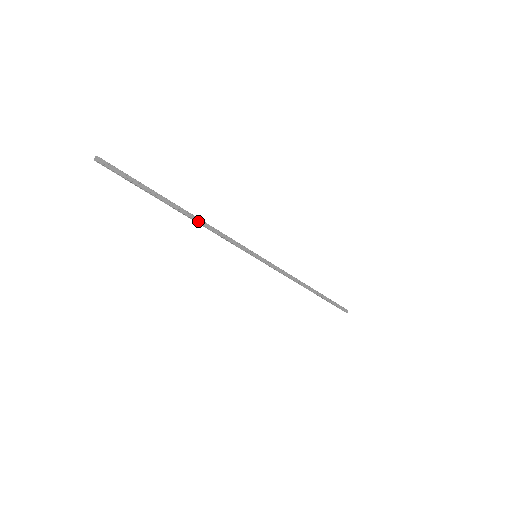
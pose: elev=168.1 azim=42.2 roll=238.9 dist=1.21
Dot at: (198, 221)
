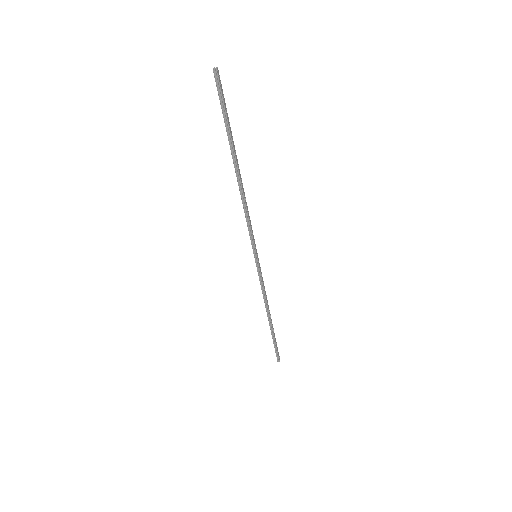
Dot at: (242, 188)
